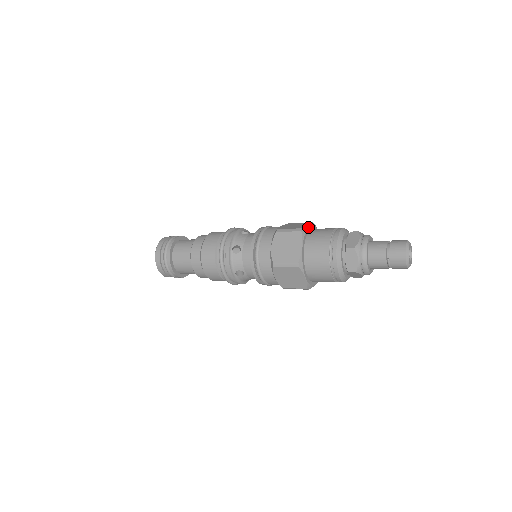
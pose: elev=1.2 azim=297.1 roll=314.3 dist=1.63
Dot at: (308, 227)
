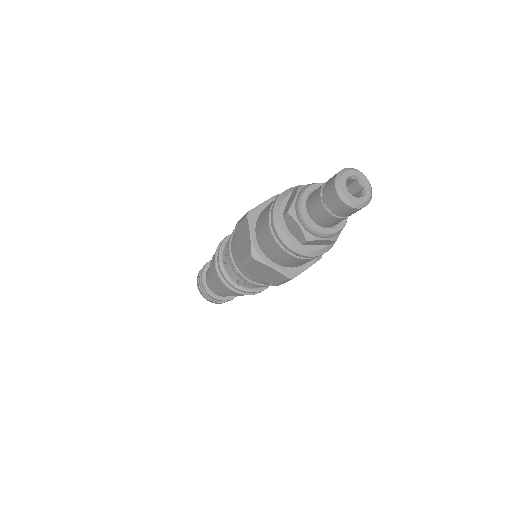
Dot at: occluded
